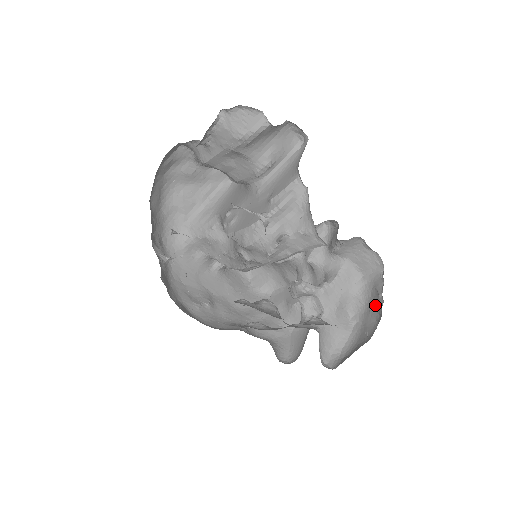
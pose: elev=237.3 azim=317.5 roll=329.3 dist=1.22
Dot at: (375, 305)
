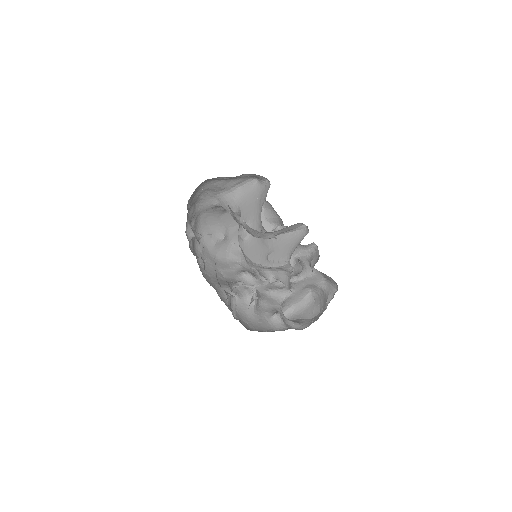
Dot at: (324, 302)
